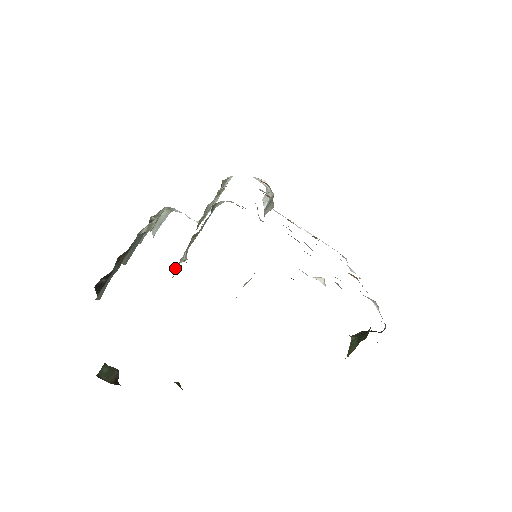
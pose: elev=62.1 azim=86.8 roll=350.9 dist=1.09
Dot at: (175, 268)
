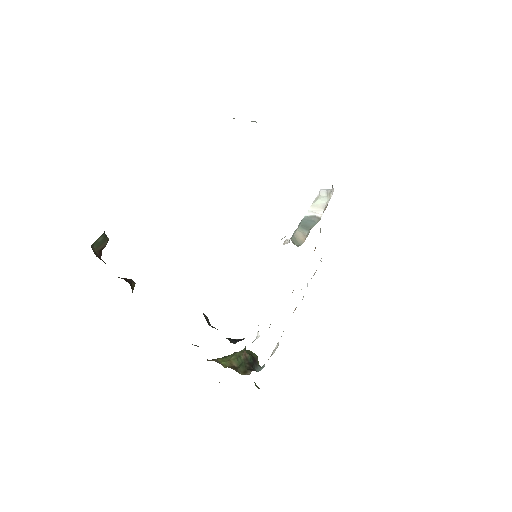
Dot at: occluded
